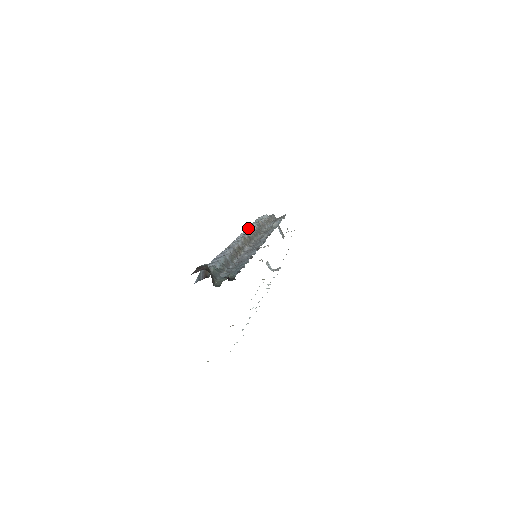
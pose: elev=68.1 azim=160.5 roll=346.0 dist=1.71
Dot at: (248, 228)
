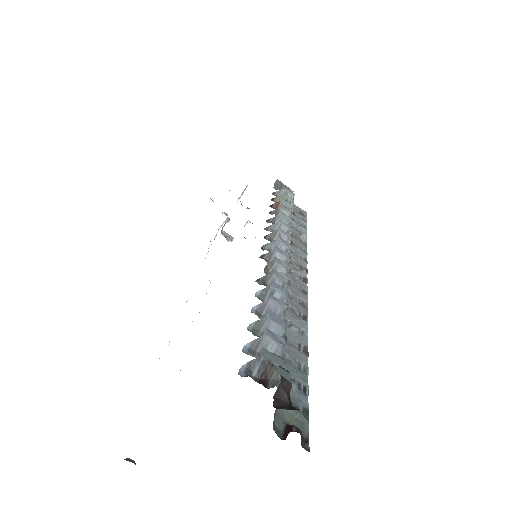
Dot at: occluded
